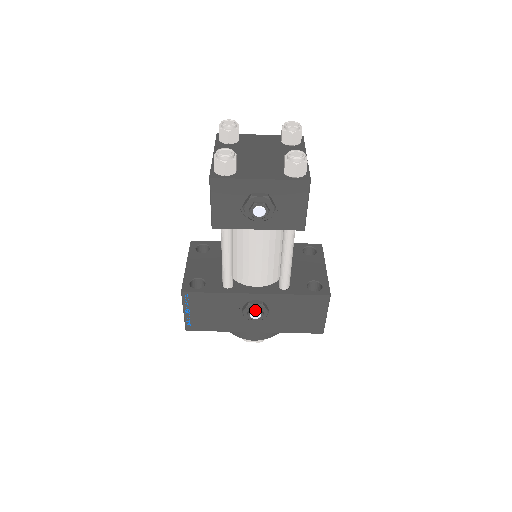
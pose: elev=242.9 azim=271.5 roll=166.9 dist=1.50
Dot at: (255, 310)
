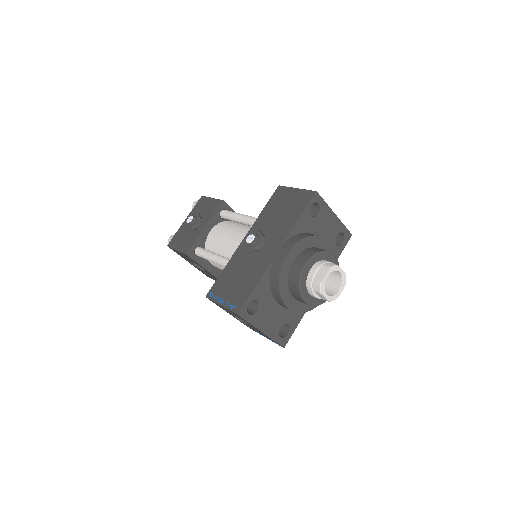
Dot at: (246, 238)
